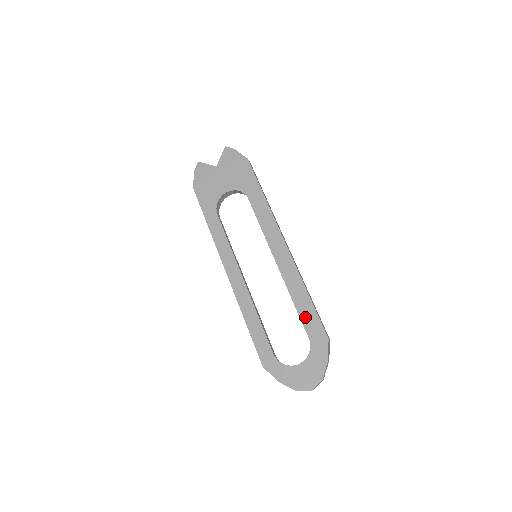
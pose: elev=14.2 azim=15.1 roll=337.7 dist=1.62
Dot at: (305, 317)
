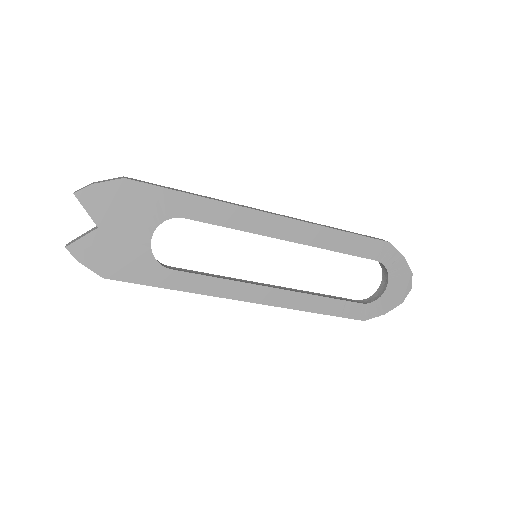
Dot at: (358, 250)
